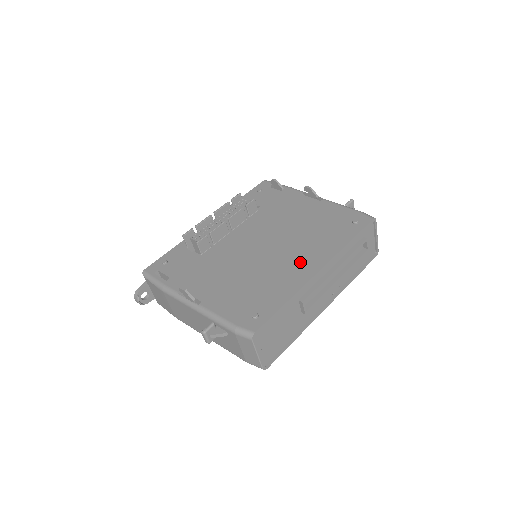
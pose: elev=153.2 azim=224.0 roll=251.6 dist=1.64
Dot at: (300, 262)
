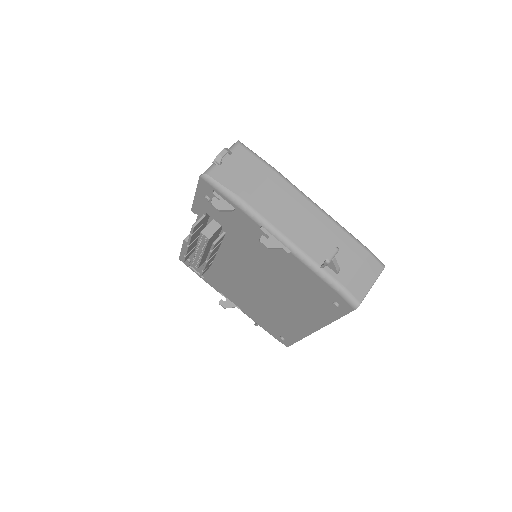
Dot at: (296, 317)
